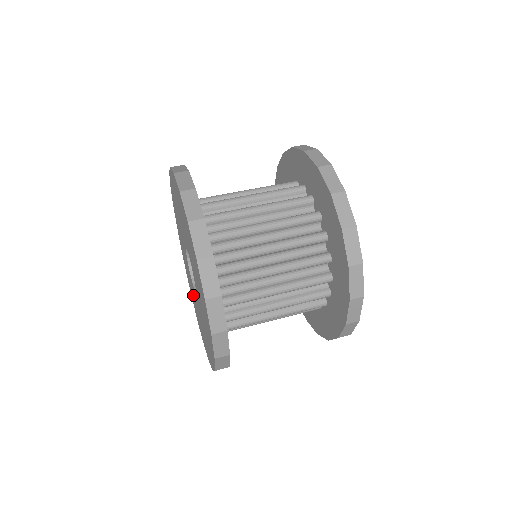
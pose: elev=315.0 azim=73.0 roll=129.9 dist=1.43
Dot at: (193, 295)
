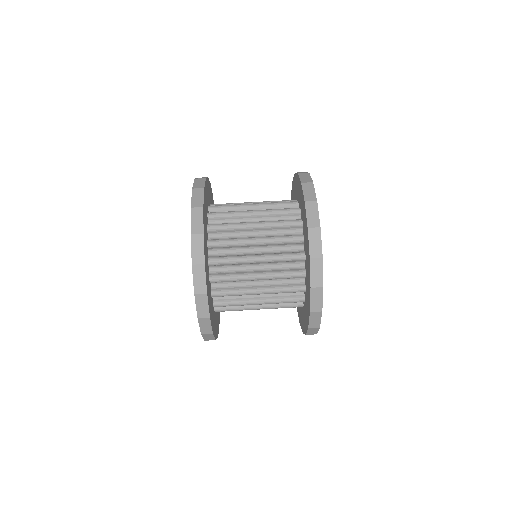
Dot at: occluded
